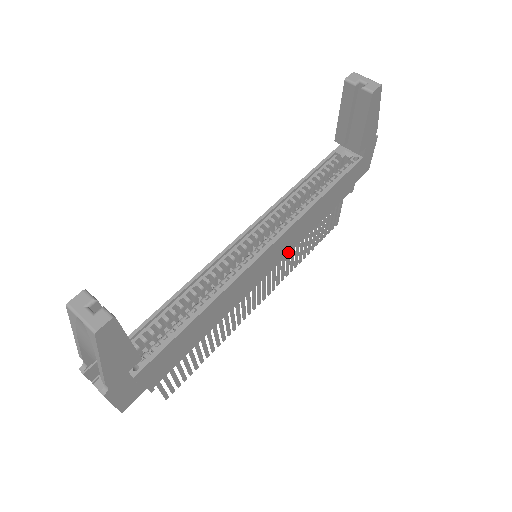
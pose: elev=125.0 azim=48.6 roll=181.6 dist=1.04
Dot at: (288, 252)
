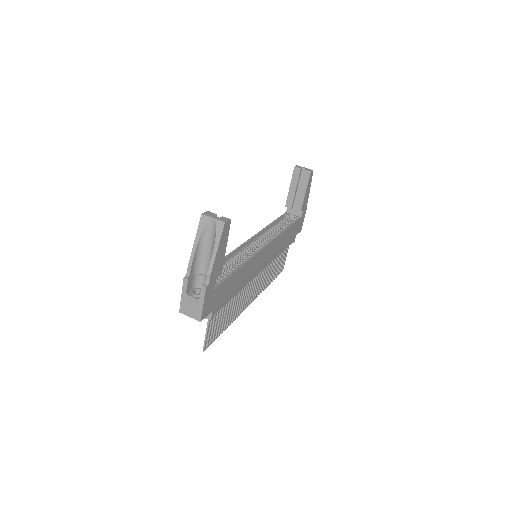
Dot at: (270, 262)
